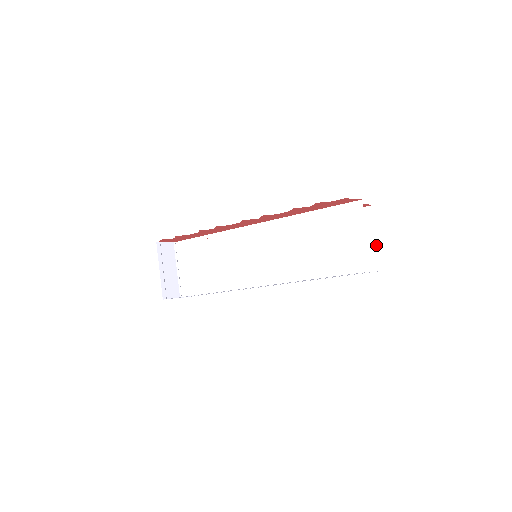
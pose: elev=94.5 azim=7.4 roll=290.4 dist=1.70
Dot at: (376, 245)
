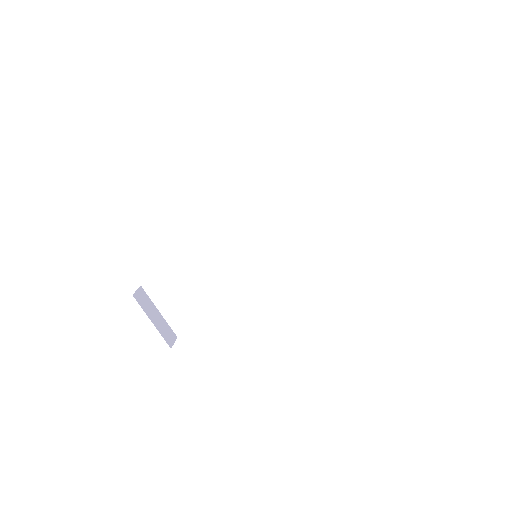
Dot at: occluded
